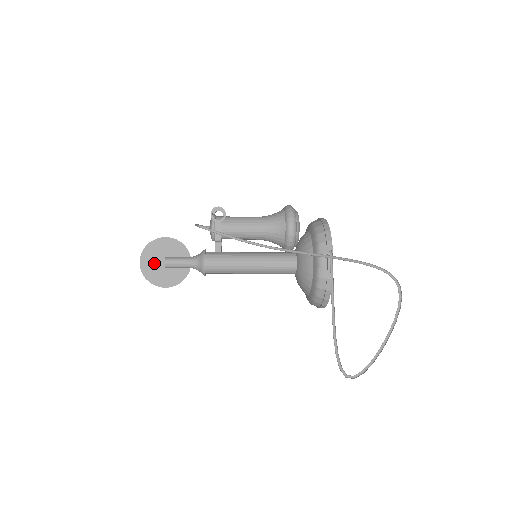
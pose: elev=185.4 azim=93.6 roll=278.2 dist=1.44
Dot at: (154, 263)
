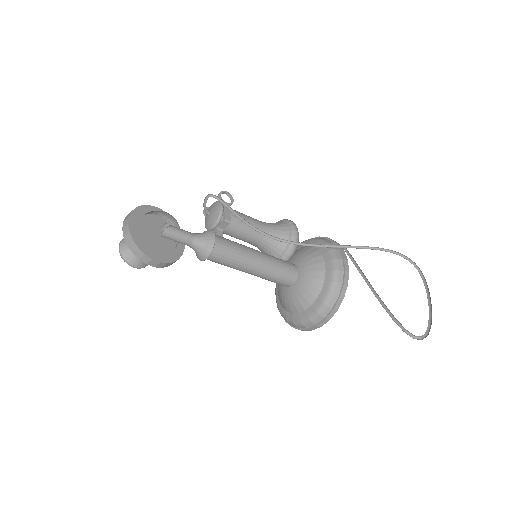
Dot at: (145, 228)
